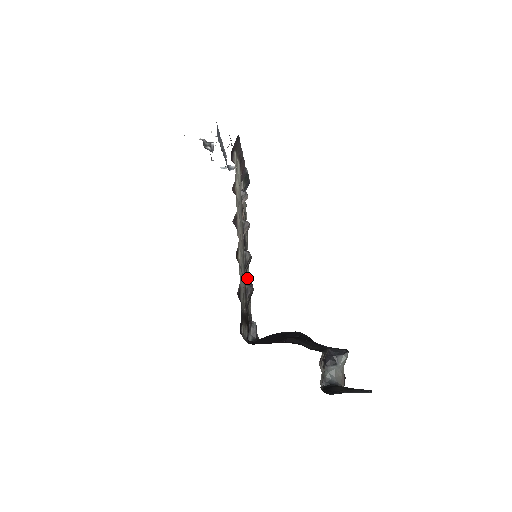
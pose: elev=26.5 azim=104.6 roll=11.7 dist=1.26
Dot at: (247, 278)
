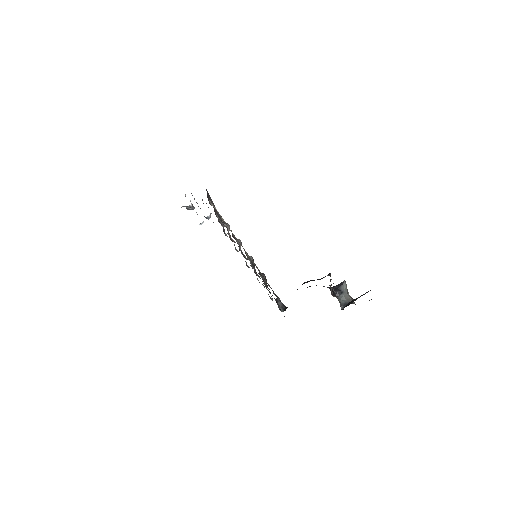
Dot at: occluded
